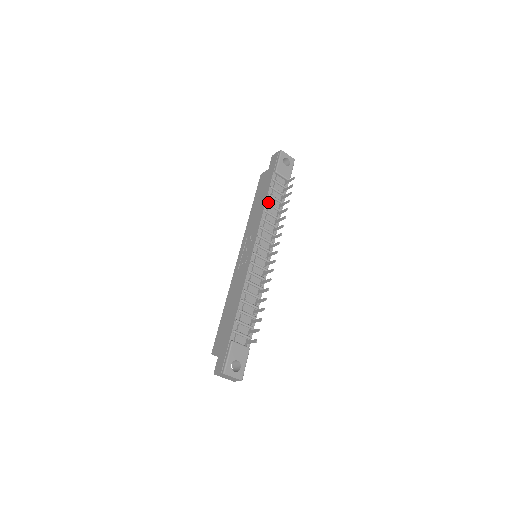
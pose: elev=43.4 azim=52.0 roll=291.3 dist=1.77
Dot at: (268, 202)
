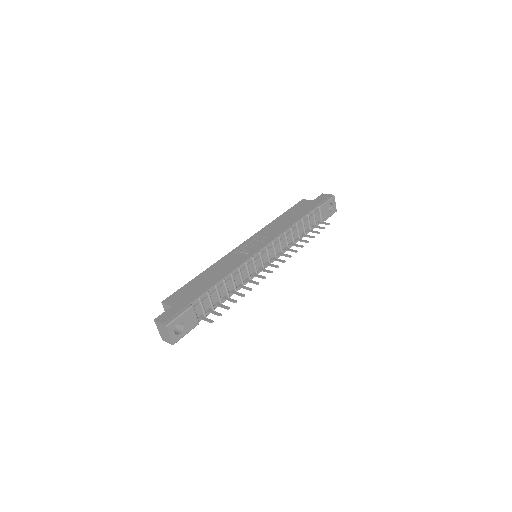
Dot at: (298, 224)
